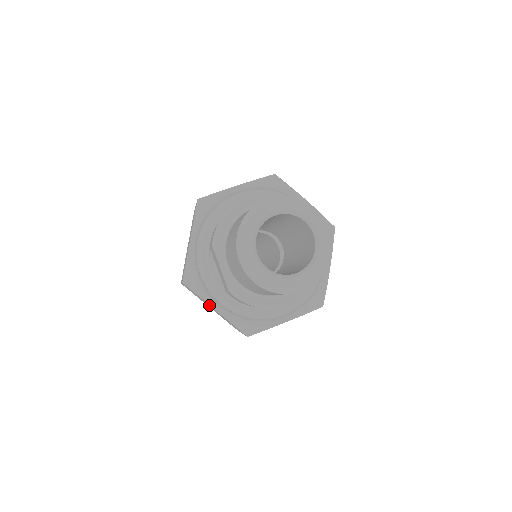
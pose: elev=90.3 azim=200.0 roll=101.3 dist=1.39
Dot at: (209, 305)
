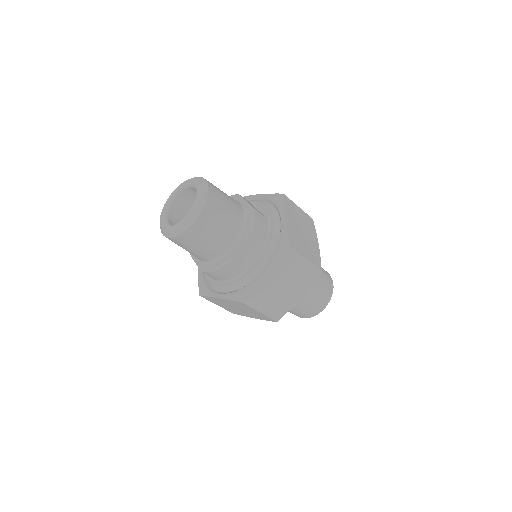
Dot at: (219, 300)
